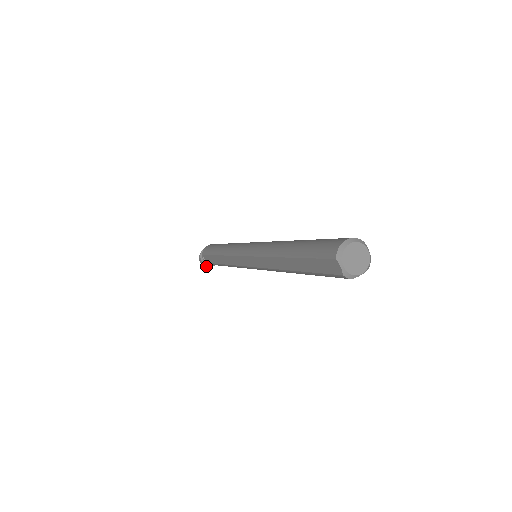
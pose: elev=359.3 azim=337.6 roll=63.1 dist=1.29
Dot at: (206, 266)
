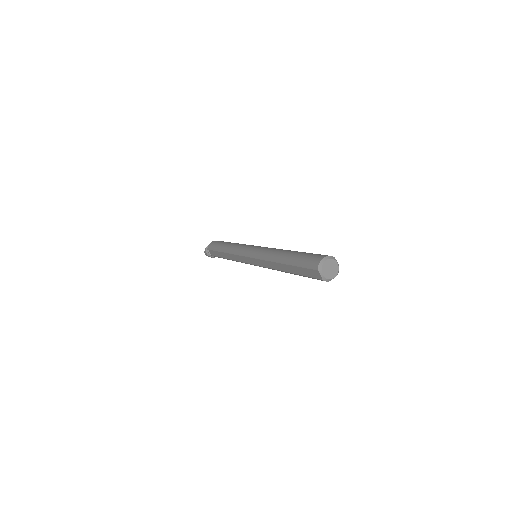
Dot at: occluded
